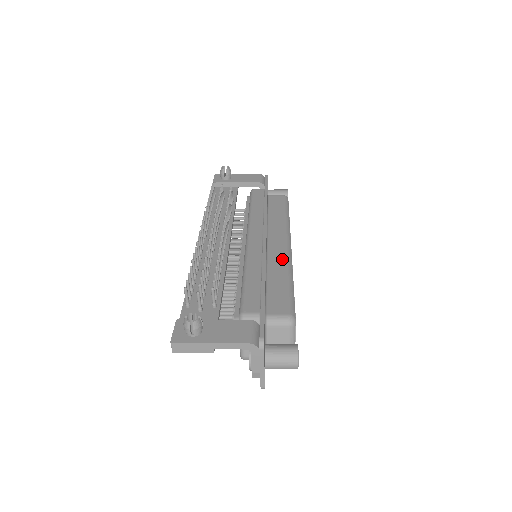
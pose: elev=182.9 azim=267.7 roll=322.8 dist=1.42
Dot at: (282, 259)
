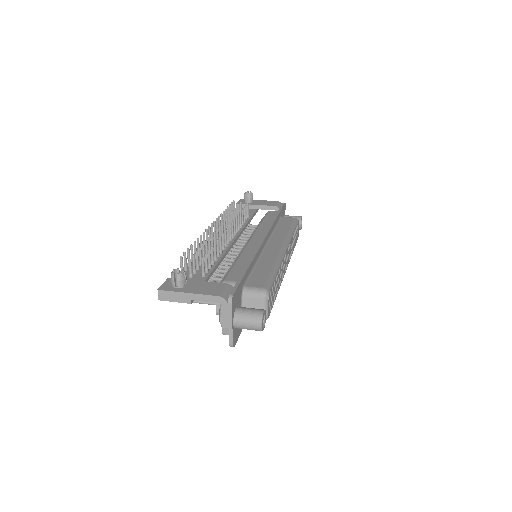
Dot at: (274, 255)
